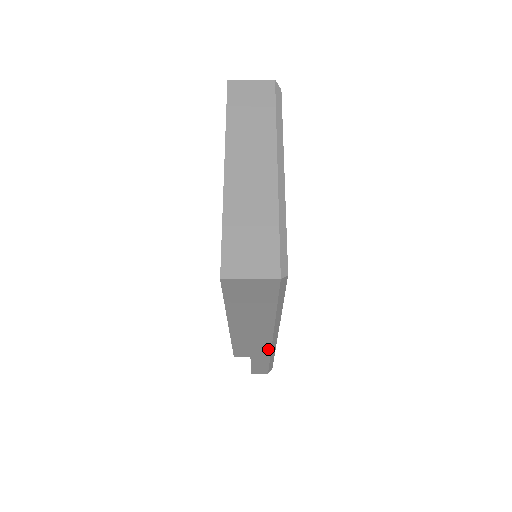
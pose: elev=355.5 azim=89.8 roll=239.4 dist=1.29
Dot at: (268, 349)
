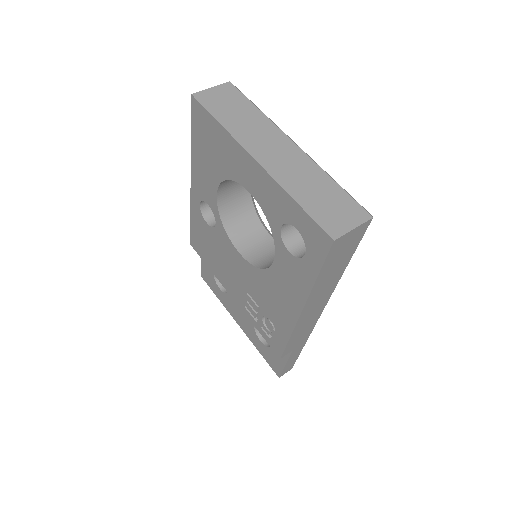
Dot at: (312, 328)
